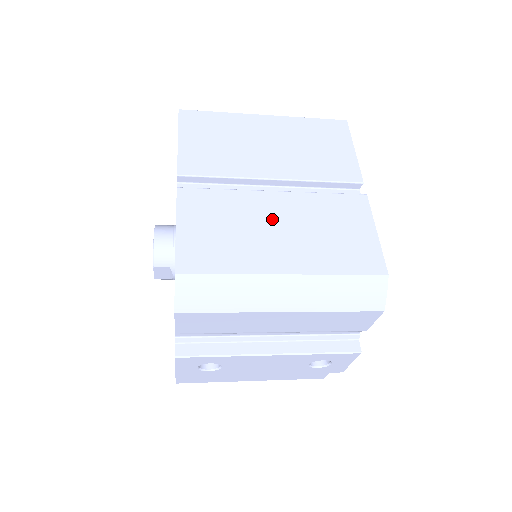
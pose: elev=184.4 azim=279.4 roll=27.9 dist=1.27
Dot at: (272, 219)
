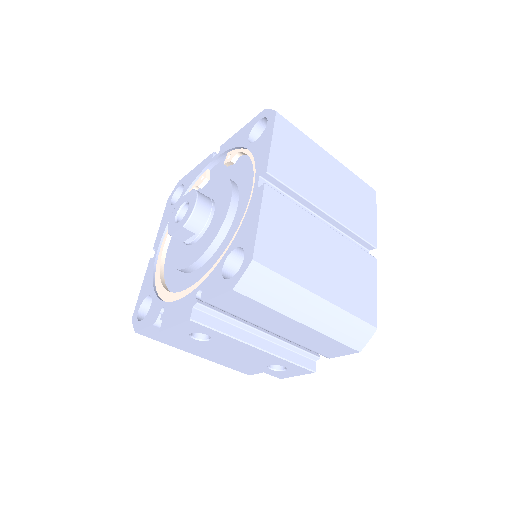
Dot at: (321, 247)
